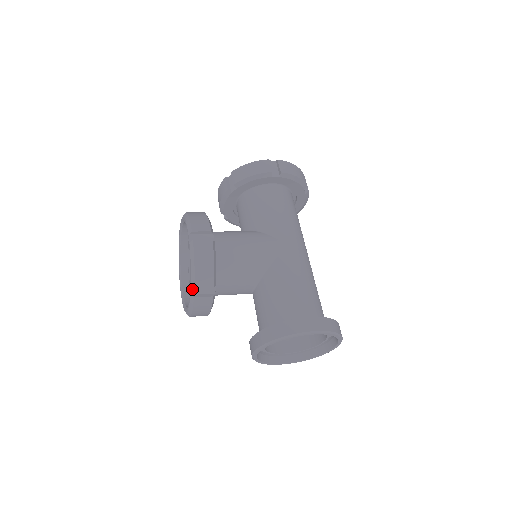
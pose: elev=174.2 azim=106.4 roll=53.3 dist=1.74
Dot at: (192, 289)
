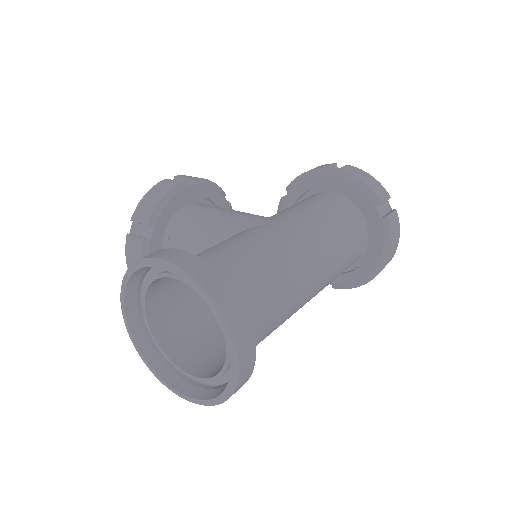
Dot at: (133, 226)
